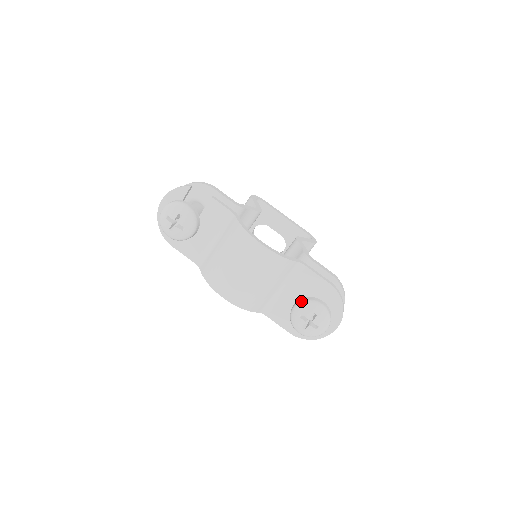
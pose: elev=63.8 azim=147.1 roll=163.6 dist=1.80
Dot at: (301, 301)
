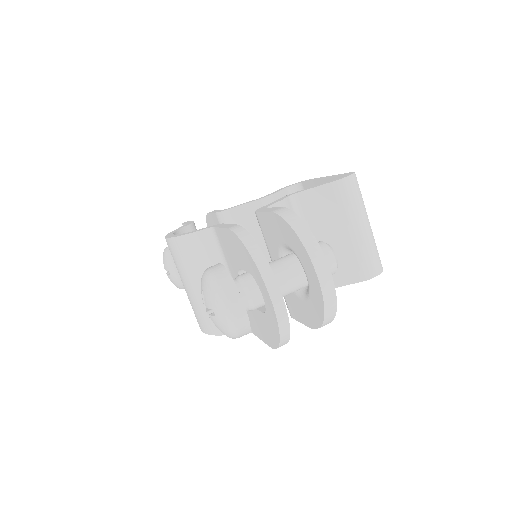
Dot at: occluded
